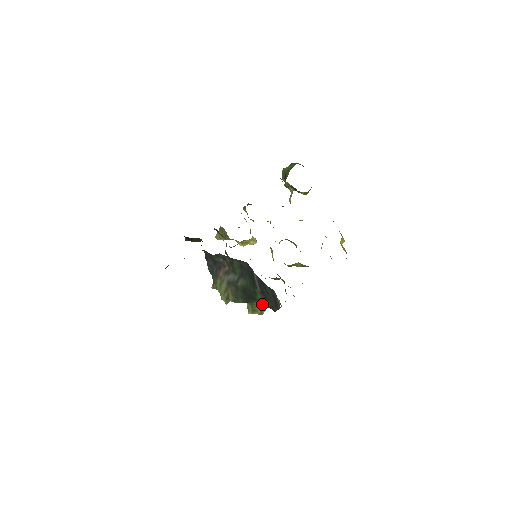
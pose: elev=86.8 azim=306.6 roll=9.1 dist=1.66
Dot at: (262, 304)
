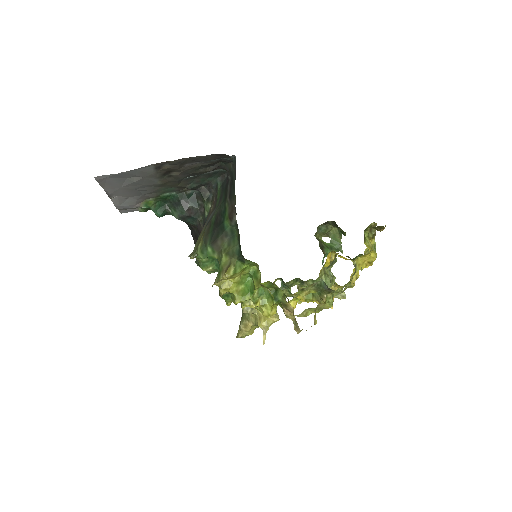
Dot at: (231, 247)
